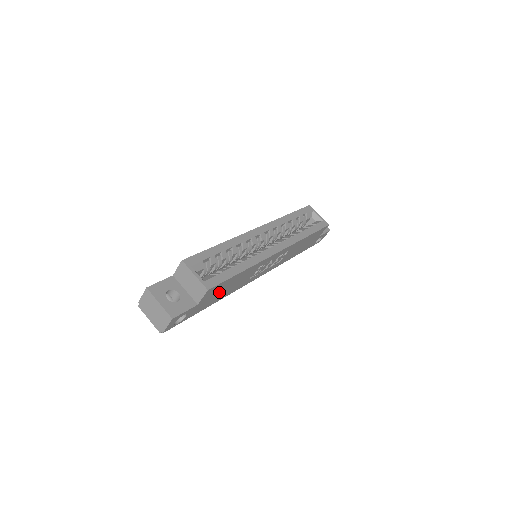
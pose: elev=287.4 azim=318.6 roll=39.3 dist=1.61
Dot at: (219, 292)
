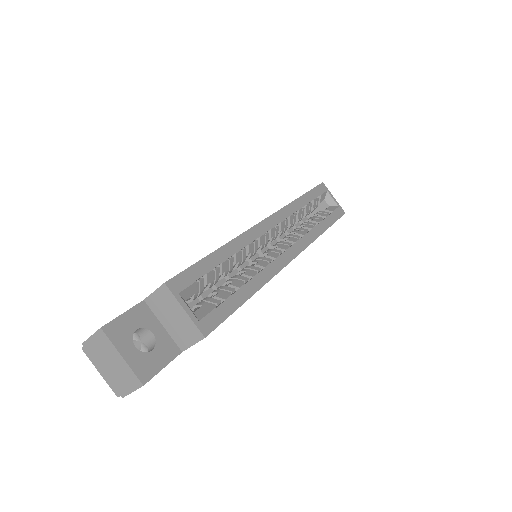
Dot at: occluded
